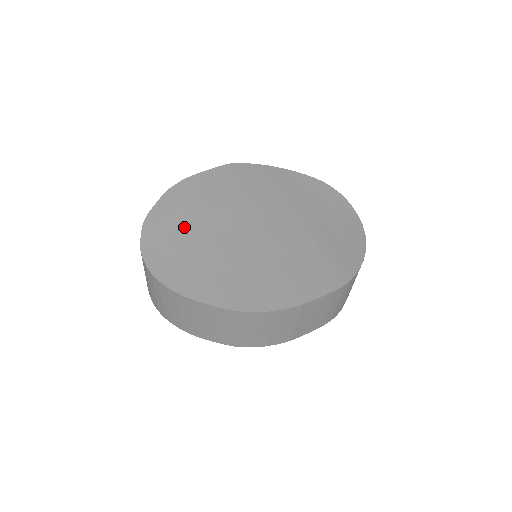
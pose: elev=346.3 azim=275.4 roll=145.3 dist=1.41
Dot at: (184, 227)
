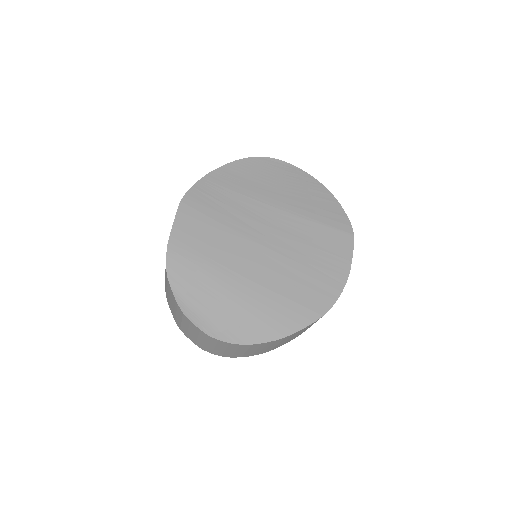
Dot at: (219, 288)
